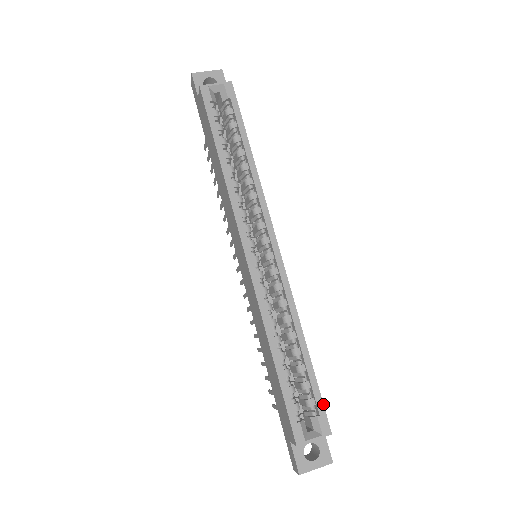
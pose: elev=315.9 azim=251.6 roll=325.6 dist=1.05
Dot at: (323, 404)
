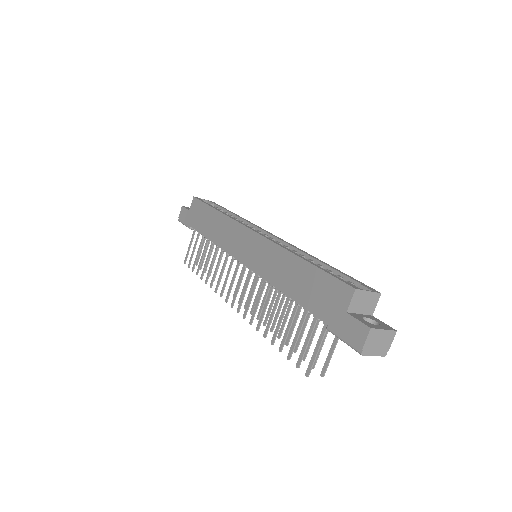
Dot at: (360, 282)
